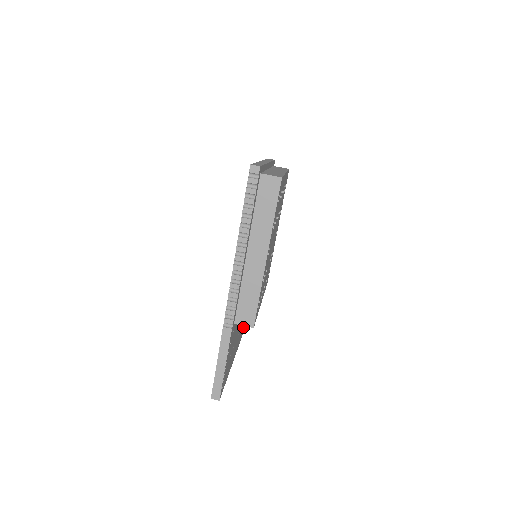
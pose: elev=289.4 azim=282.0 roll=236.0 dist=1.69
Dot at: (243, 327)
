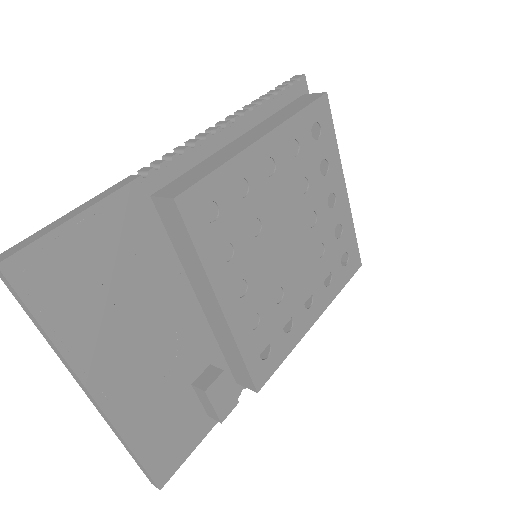
Dot at: (165, 449)
